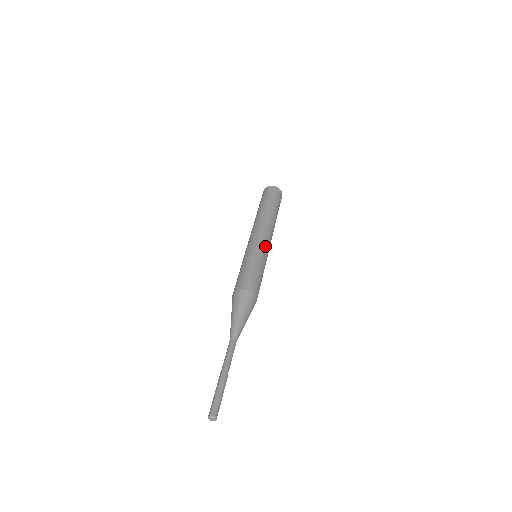
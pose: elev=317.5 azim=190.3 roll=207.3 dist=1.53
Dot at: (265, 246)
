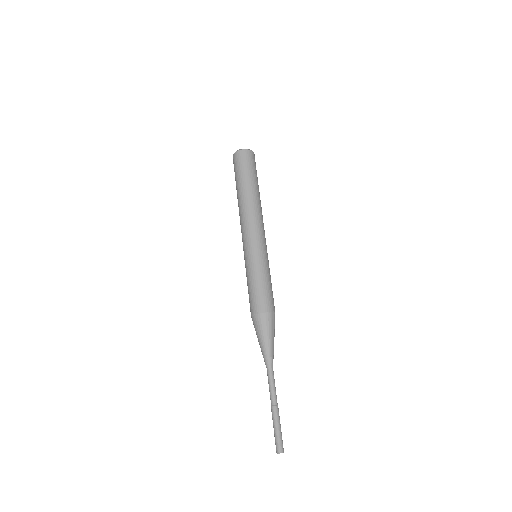
Dot at: (256, 245)
